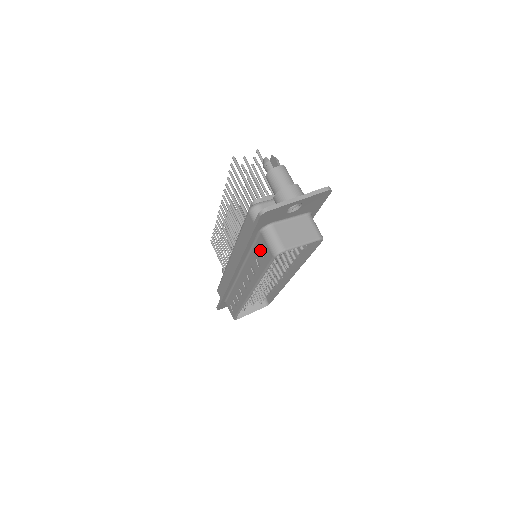
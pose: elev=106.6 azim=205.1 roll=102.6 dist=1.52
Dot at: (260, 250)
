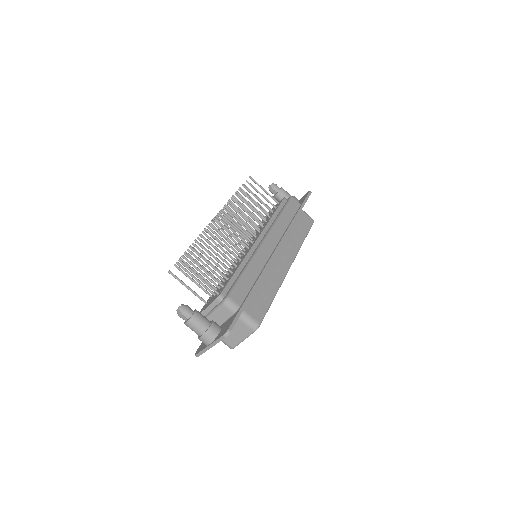
Dot at: occluded
